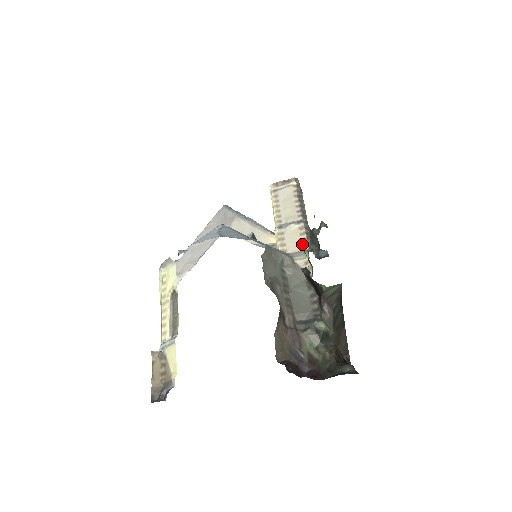
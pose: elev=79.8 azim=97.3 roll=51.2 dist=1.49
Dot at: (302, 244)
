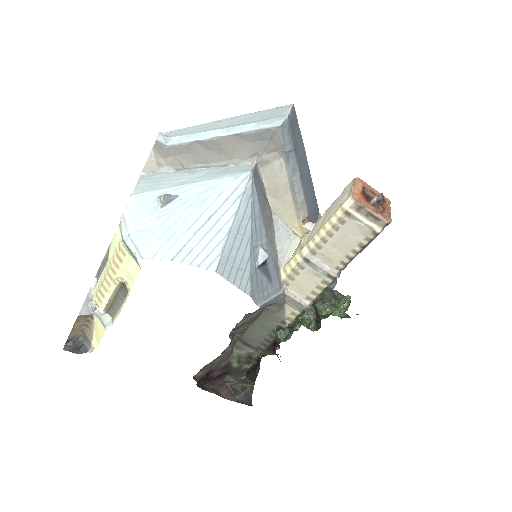
Dot at: (308, 296)
